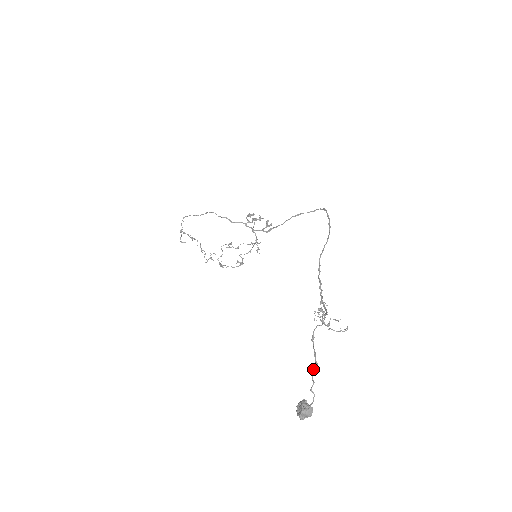
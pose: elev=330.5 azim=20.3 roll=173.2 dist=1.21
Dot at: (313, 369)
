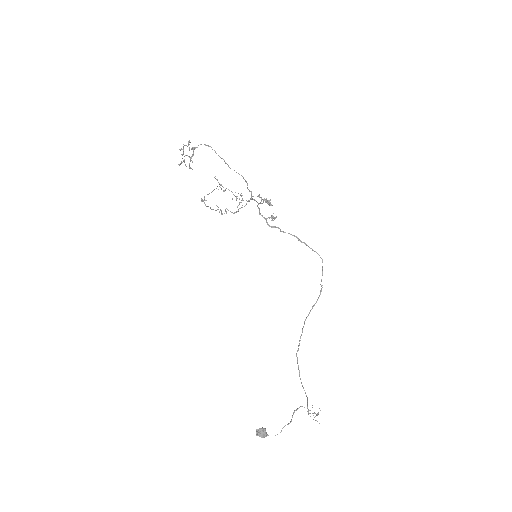
Dot at: occluded
